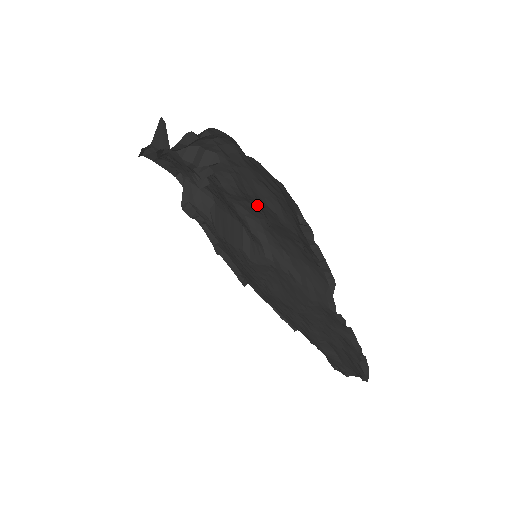
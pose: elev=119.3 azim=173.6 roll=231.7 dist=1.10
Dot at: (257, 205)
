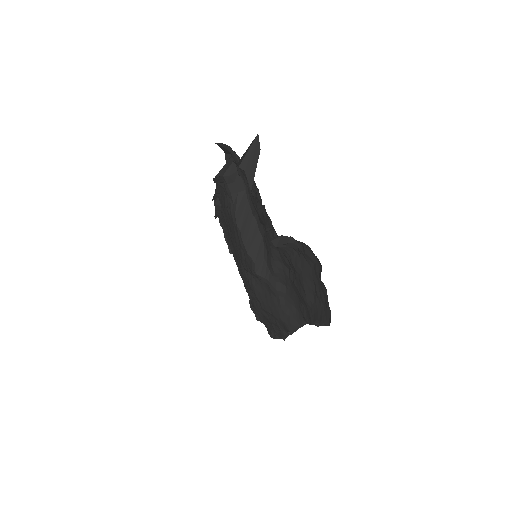
Dot at: occluded
